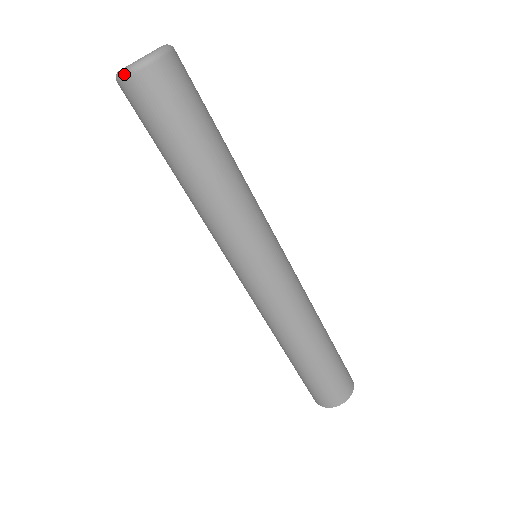
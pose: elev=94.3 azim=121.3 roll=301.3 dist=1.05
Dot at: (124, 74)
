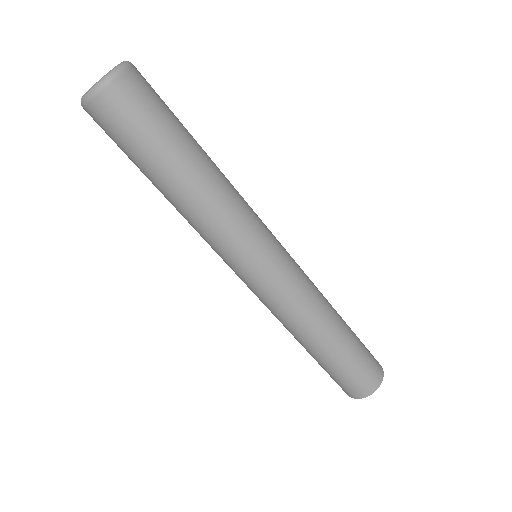
Dot at: (82, 103)
